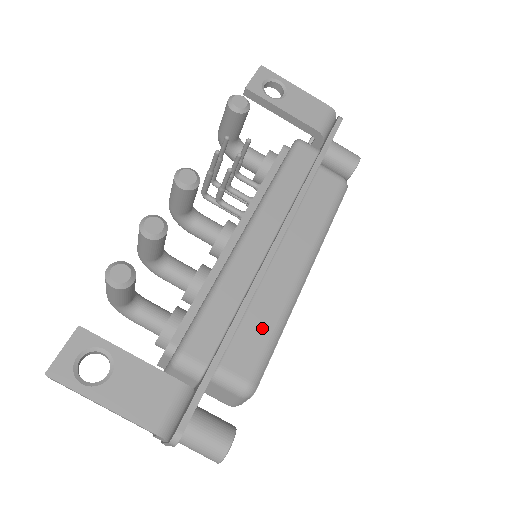
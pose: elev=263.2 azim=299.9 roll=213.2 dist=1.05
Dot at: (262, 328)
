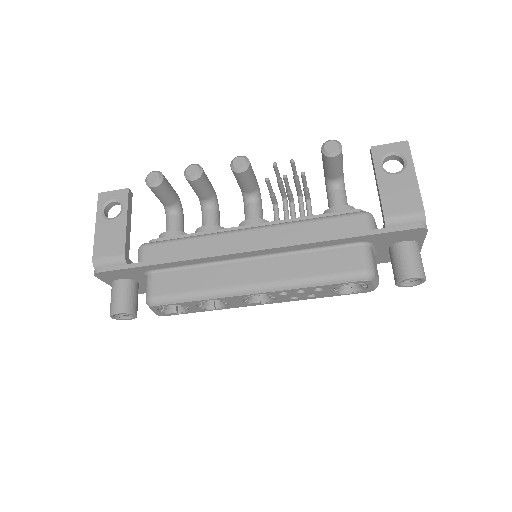
Dot at: (191, 283)
